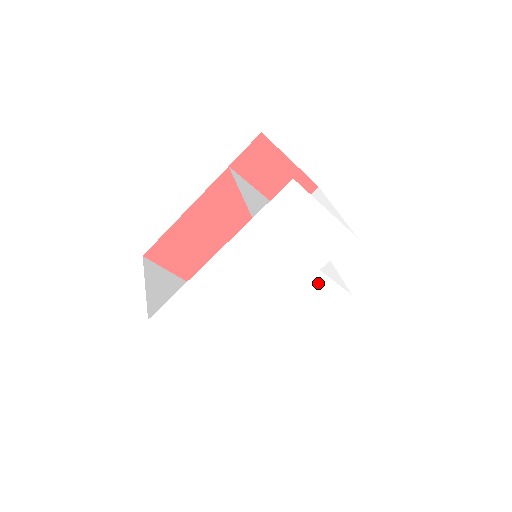
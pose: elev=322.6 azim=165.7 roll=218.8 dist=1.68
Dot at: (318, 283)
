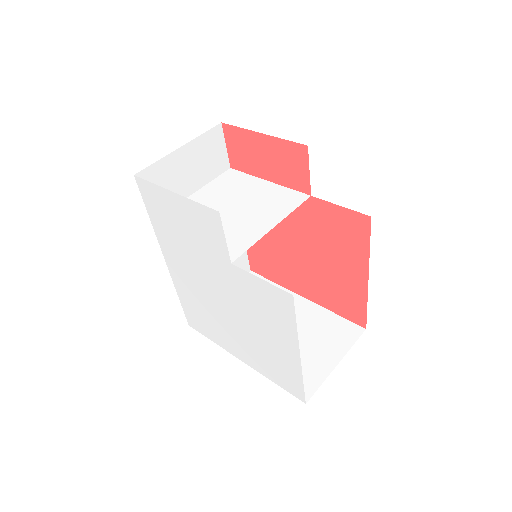
Dot at: (246, 281)
